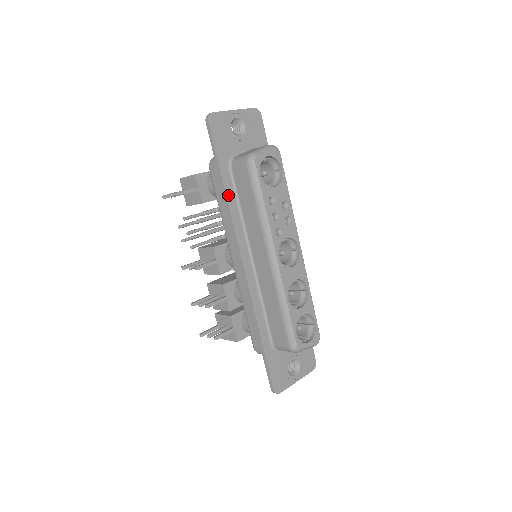
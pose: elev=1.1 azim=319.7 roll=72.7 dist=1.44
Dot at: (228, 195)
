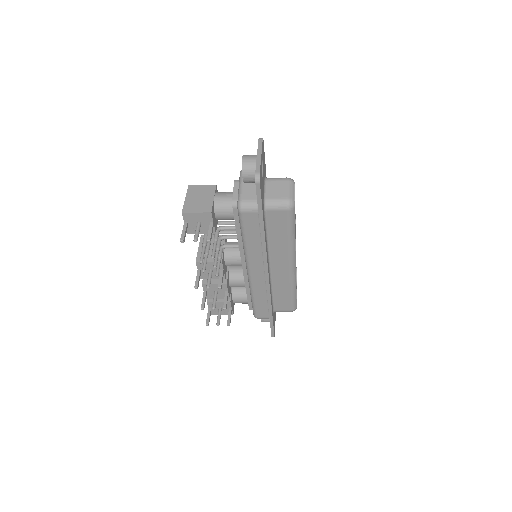
Dot at: (265, 234)
